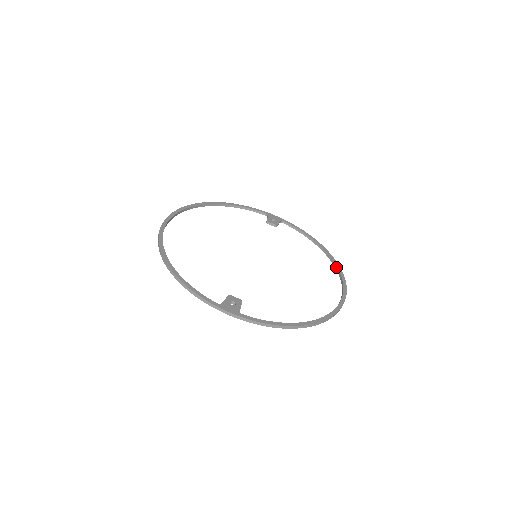
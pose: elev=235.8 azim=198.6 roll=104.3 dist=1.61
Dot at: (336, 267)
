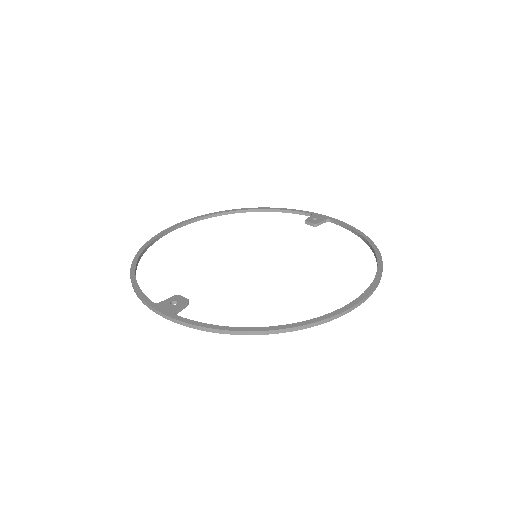
Dot at: (377, 265)
